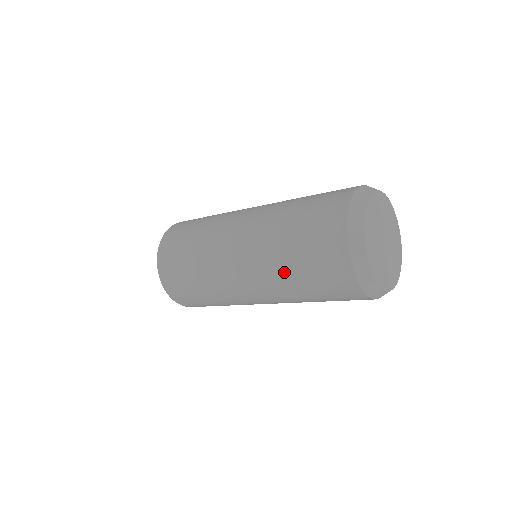
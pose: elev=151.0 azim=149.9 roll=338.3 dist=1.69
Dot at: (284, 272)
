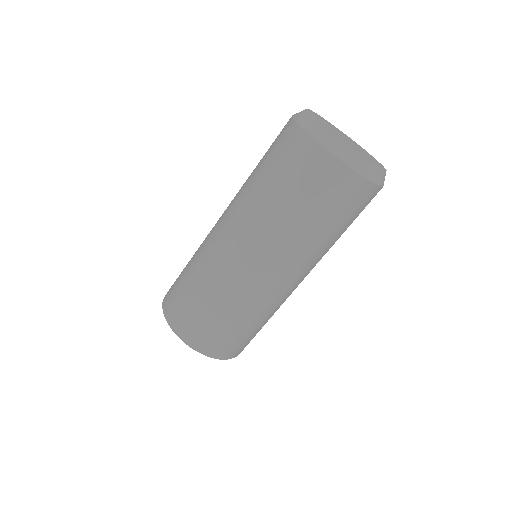
Dot at: (264, 200)
